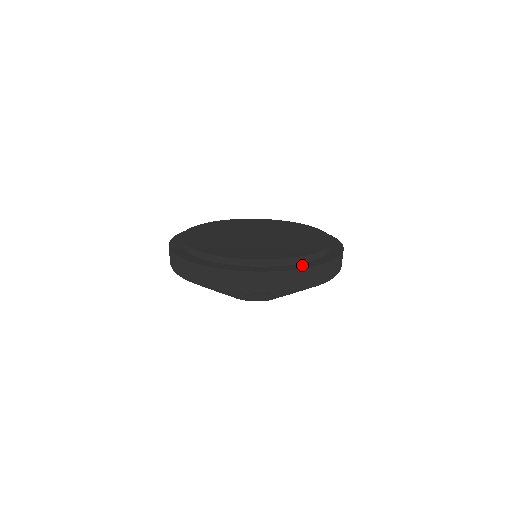
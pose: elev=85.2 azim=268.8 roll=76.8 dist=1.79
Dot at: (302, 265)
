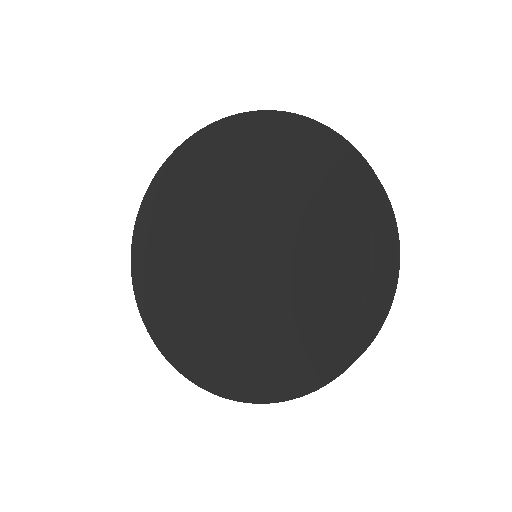
Dot at: (378, 292)
